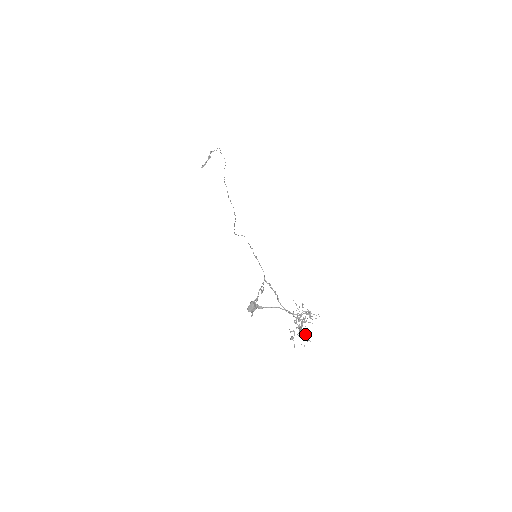
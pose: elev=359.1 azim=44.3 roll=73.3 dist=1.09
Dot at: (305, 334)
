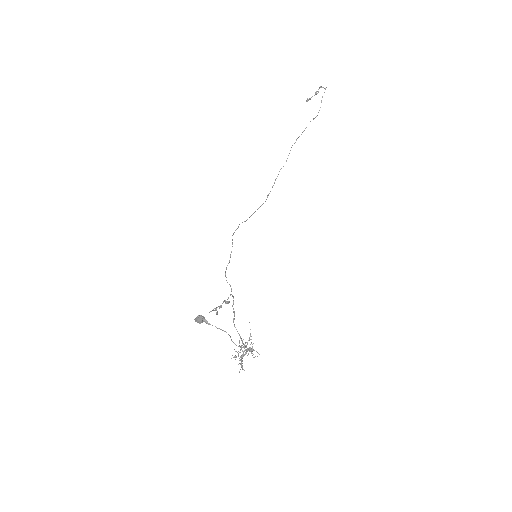
Dot at: (242, 363)
